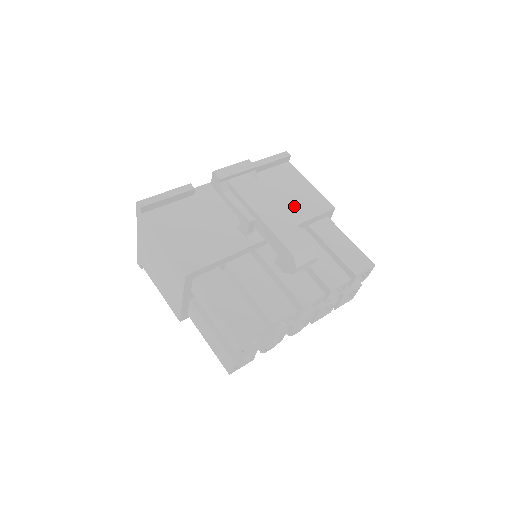
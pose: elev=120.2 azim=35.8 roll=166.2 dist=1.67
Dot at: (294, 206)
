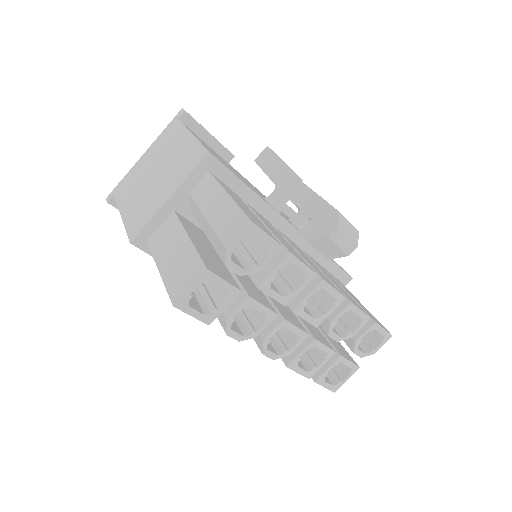
Dot at: occluded
